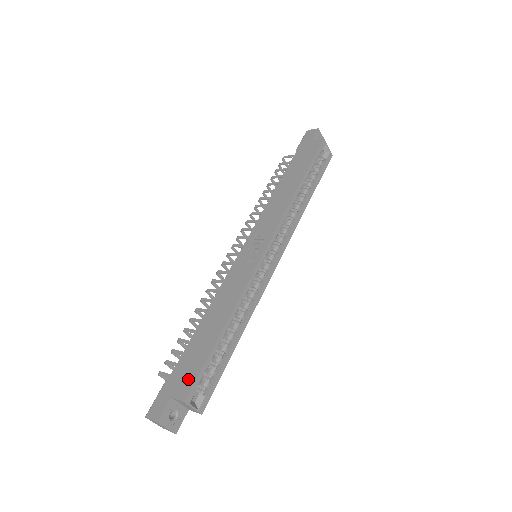
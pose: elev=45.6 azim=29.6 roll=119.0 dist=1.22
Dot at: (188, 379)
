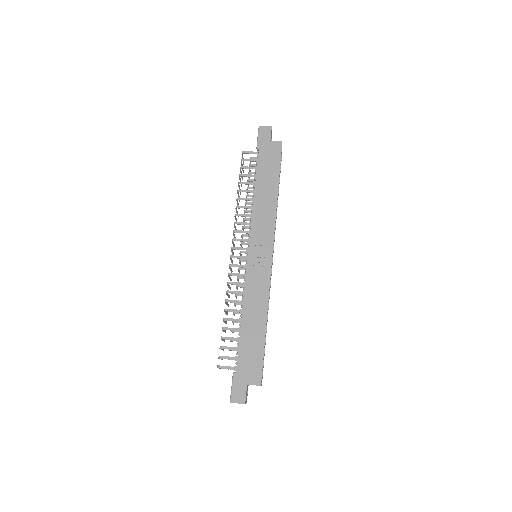
Dot at: (255, 369)
